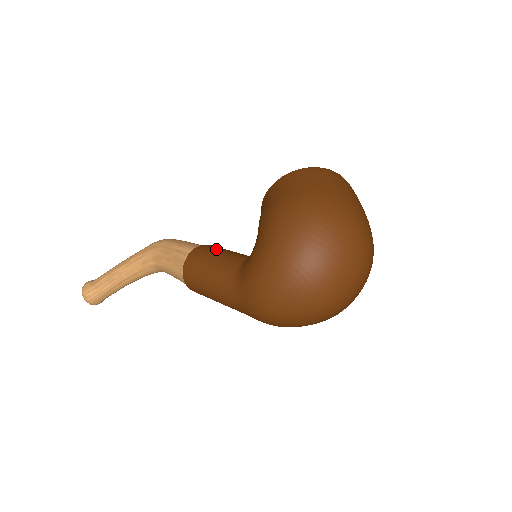
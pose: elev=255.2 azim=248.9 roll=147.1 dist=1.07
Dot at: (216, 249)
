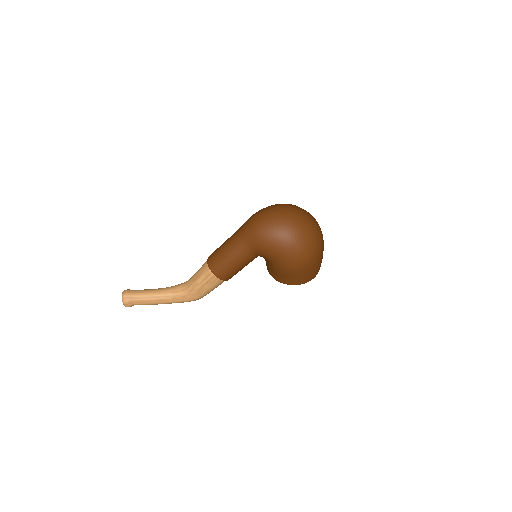
Dot at: occluded
